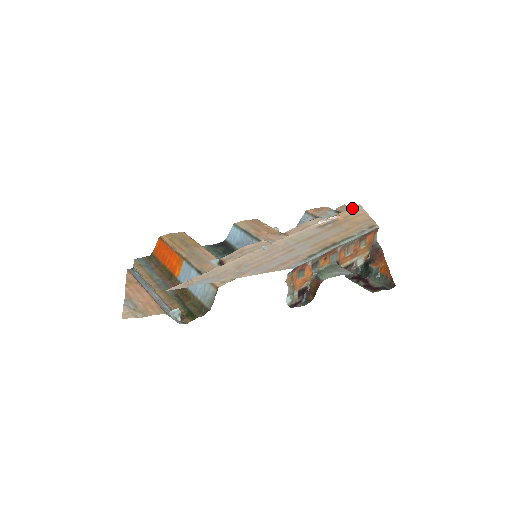
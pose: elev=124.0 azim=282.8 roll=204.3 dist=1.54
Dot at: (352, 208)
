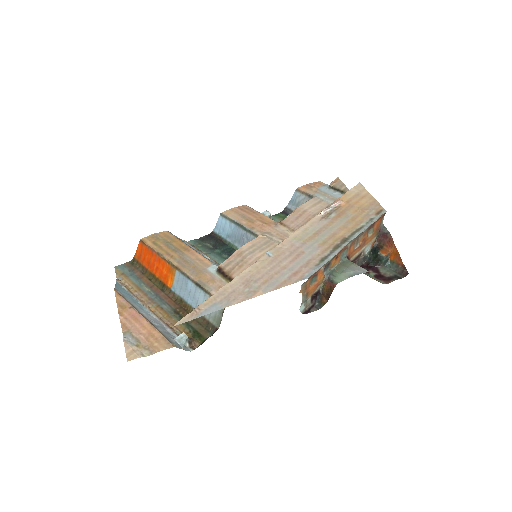
Dot at: (352, 188)
